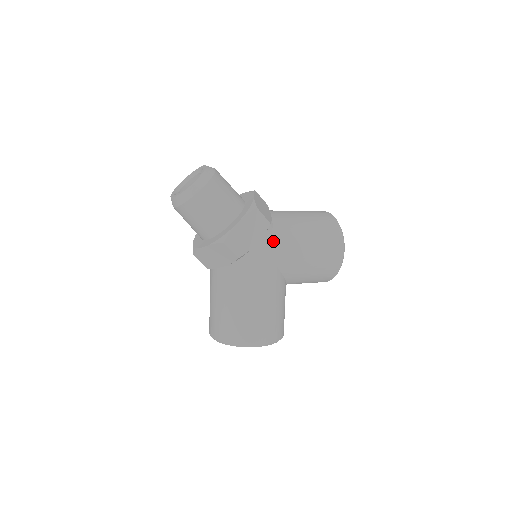
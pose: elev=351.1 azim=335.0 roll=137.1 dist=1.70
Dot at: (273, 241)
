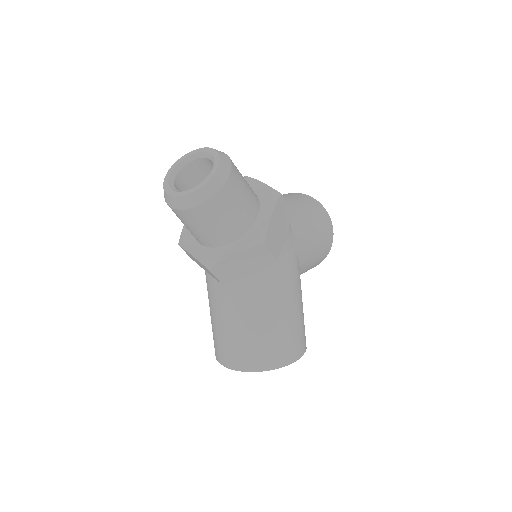
Dot at: (294, 232)
